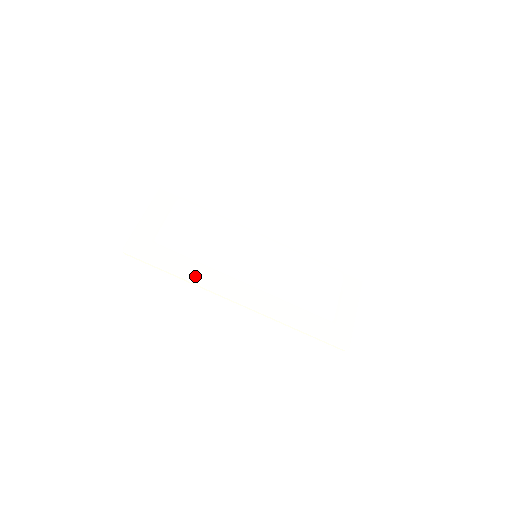
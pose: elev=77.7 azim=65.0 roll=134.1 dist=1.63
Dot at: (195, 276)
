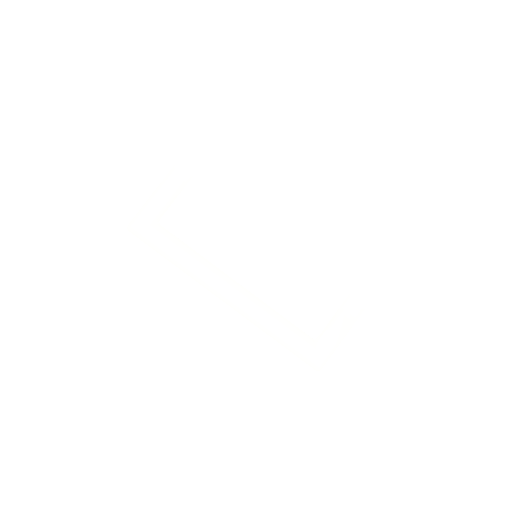
Dot at: (183, 271)
